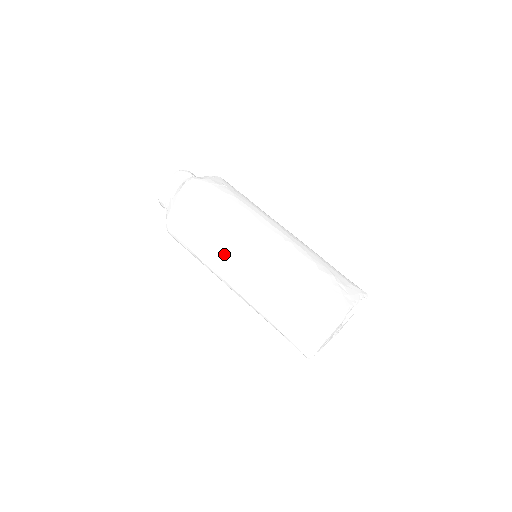
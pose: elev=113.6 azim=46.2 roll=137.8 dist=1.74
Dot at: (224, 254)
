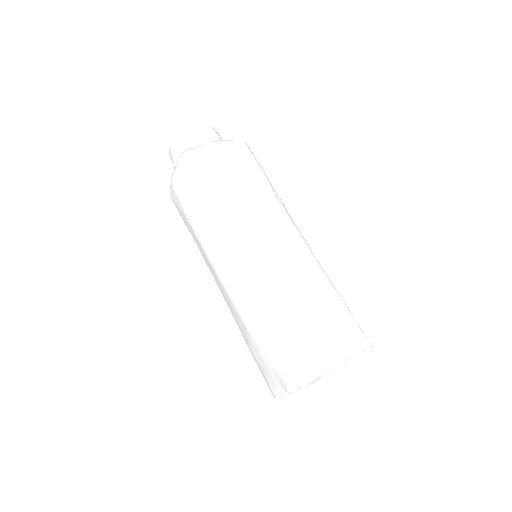
Dot at: (207, 255)
